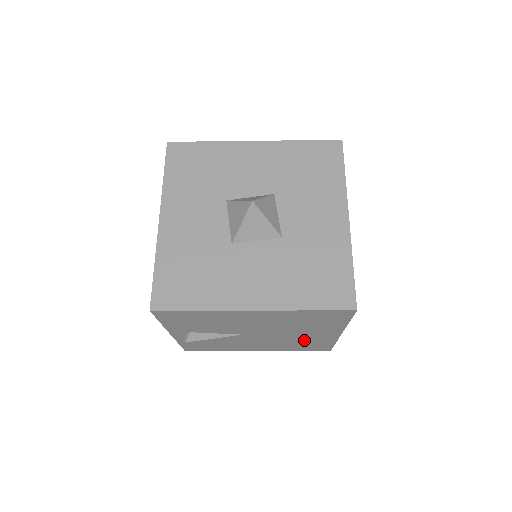
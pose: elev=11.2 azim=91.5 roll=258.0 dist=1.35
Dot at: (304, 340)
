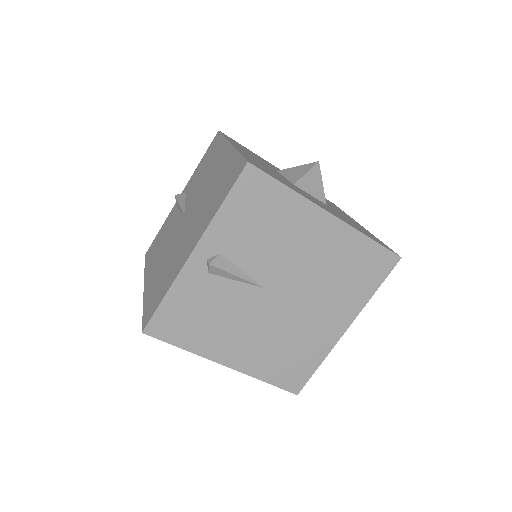
Dot at: (303, 338)
